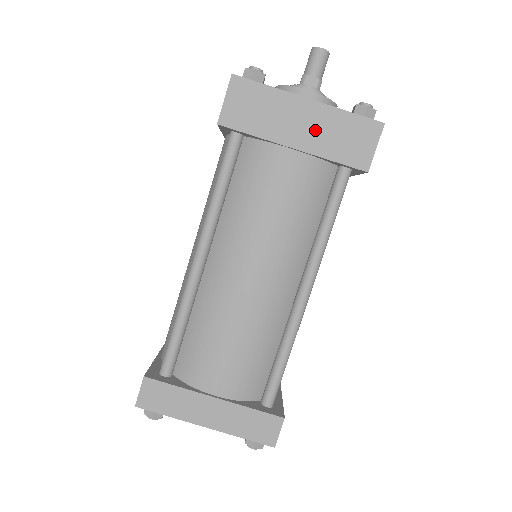
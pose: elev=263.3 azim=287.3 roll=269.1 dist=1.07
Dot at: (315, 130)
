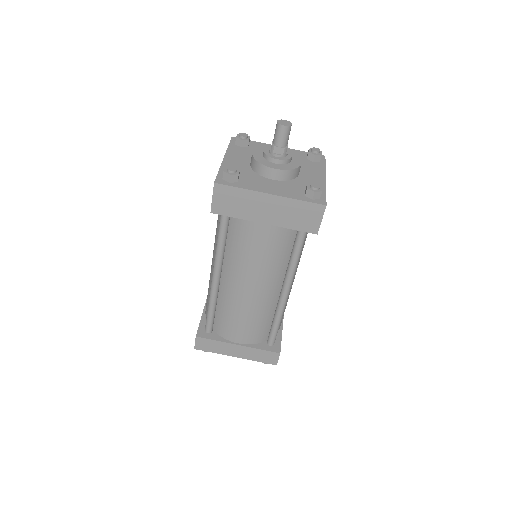
Dot at: (277, 212)
